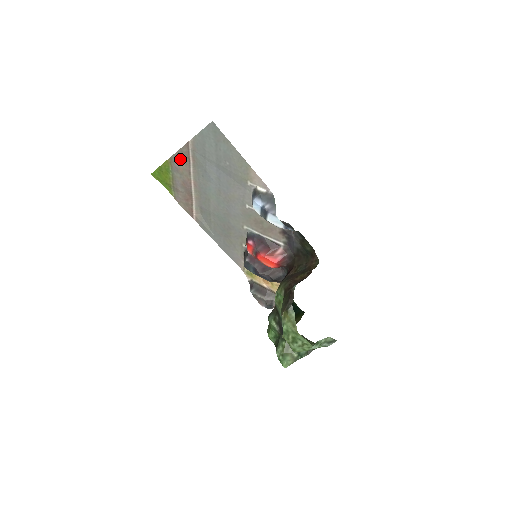
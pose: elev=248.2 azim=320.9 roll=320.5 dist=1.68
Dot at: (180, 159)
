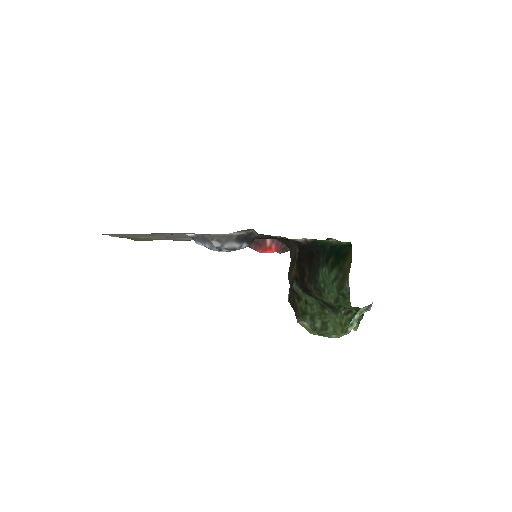
Dot at: occluded
